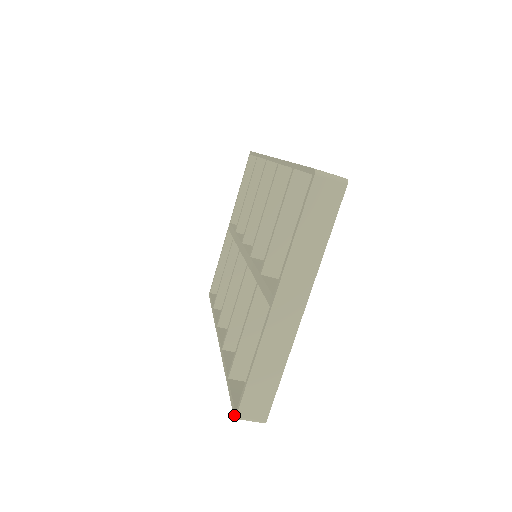
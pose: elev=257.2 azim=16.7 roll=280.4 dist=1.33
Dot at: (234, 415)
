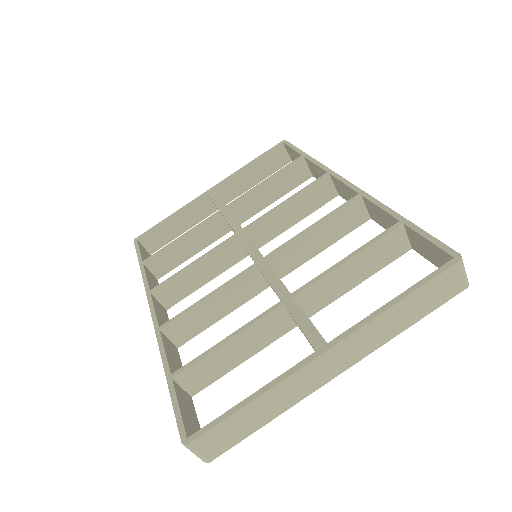
Dot at: (183, 439)
